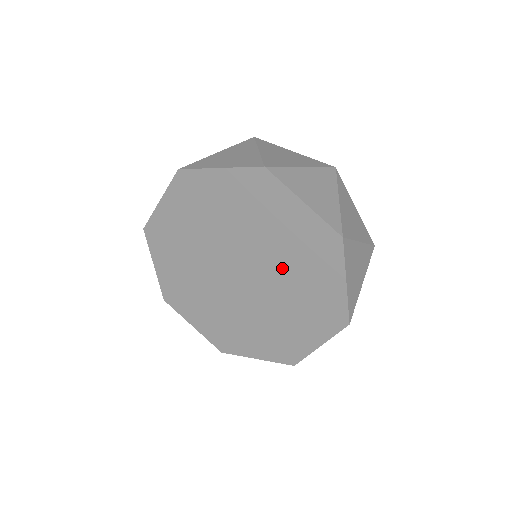
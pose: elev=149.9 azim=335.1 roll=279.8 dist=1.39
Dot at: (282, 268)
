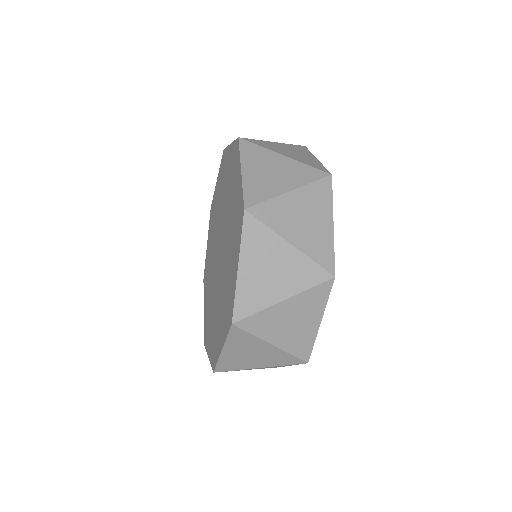
Dot at: (227, 213)
